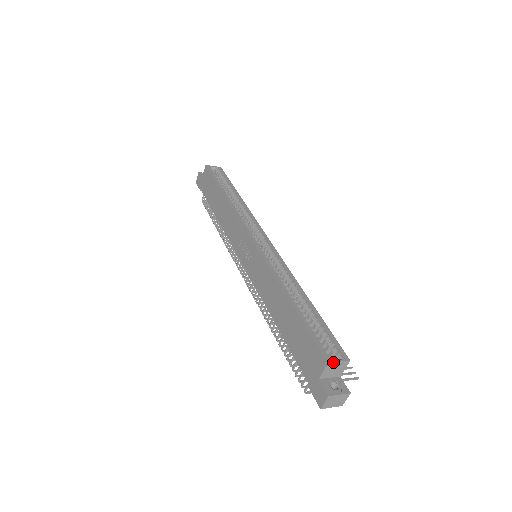
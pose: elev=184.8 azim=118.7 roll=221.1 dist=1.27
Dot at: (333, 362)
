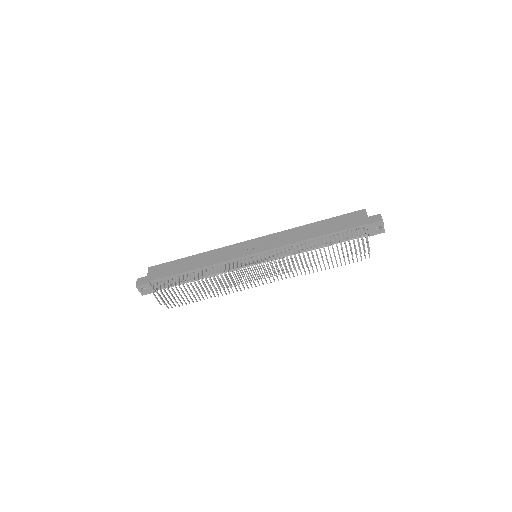
Dot at: occluded
